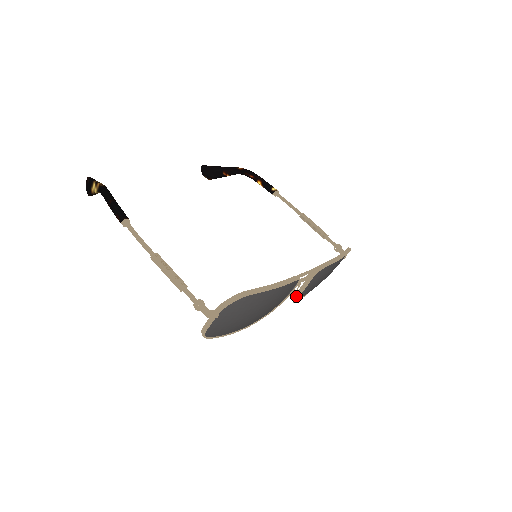
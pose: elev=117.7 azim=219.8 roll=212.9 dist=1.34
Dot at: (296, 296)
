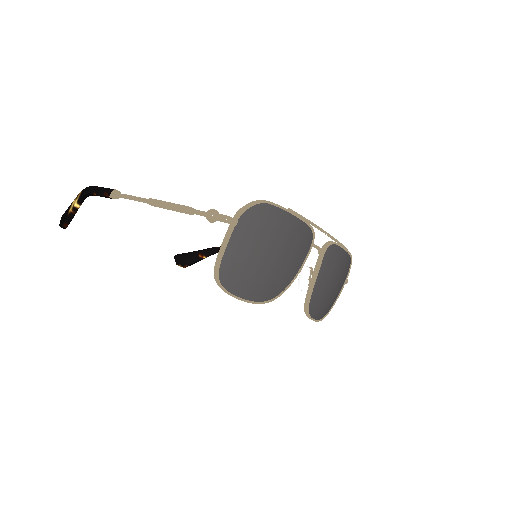
Dot at: (310, 289)
